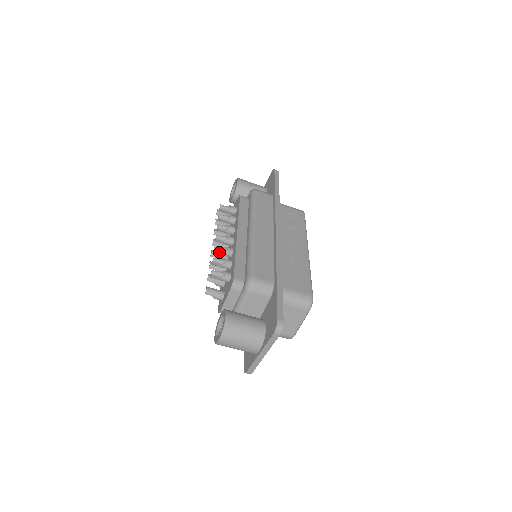
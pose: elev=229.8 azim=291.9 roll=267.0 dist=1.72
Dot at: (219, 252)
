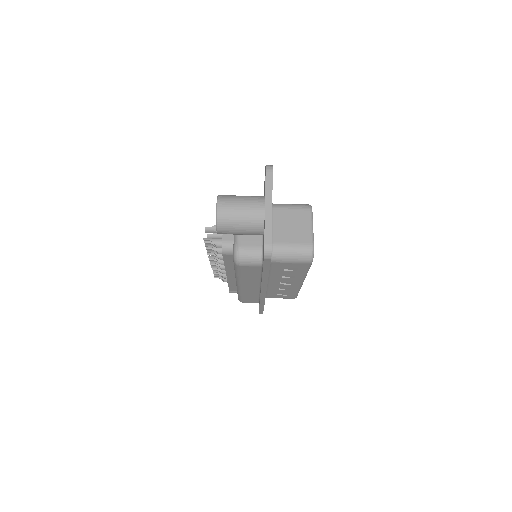
Dot at: occluded
